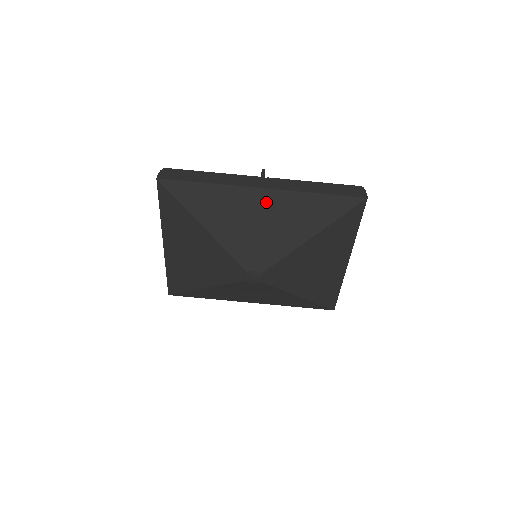
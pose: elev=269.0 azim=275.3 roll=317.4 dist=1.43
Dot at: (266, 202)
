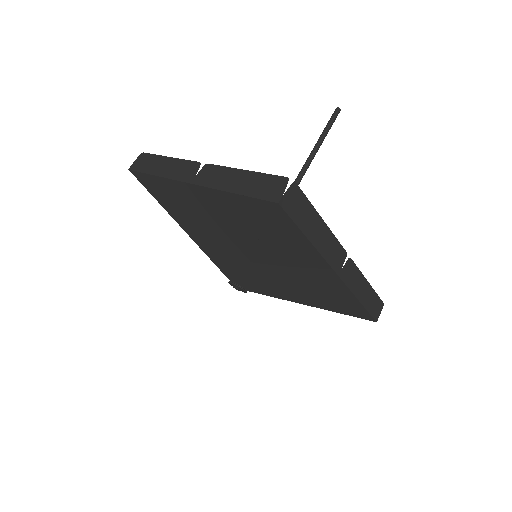
Dot at: (325, 280)
